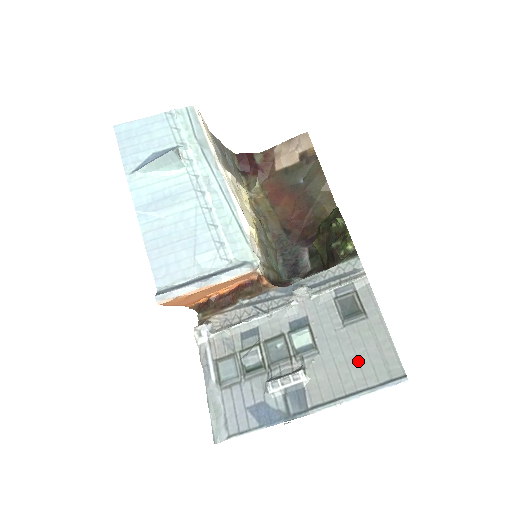
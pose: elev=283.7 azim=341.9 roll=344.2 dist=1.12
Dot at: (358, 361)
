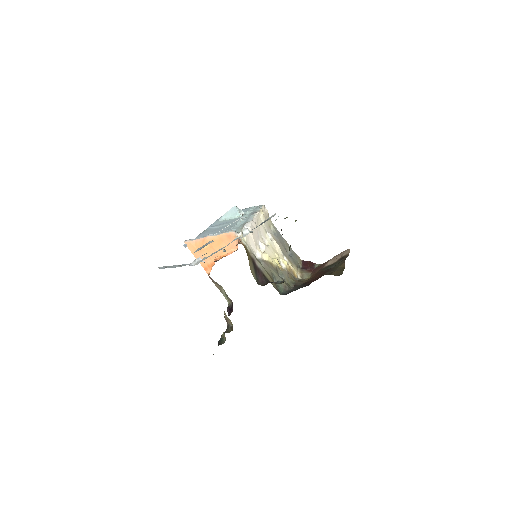
Dot at: occluded
